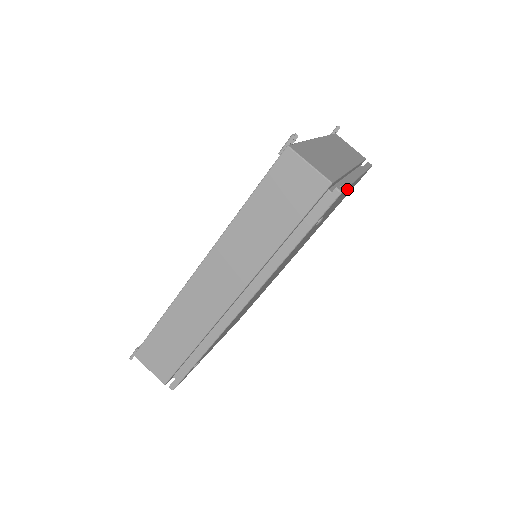
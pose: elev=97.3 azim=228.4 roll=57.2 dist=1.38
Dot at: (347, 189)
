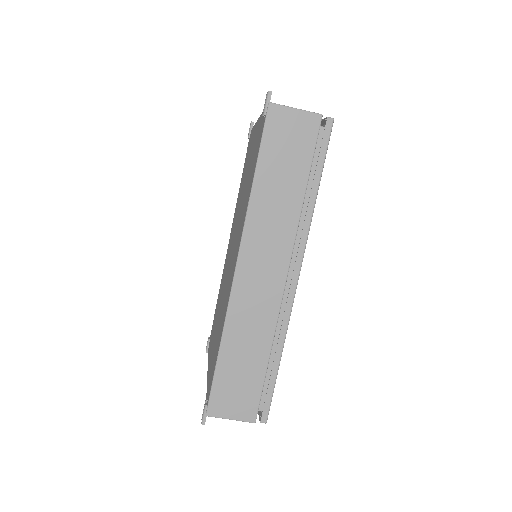
Dot at: occluded
